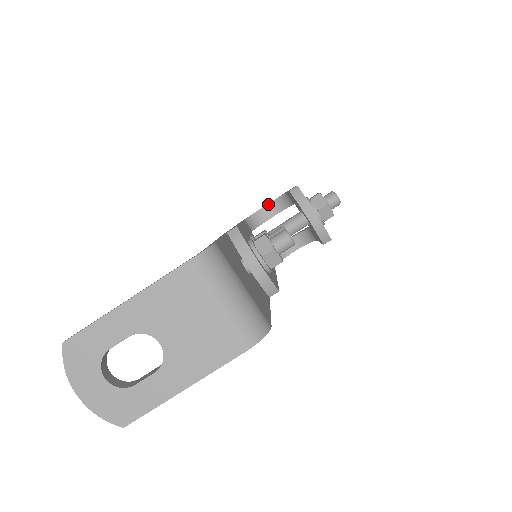
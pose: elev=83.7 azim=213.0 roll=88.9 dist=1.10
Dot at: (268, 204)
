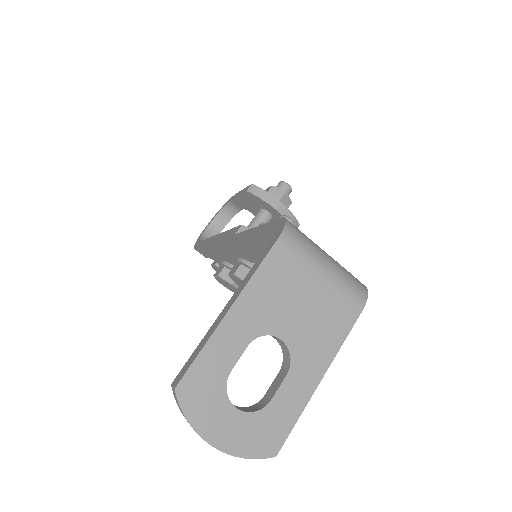
Dot at: (212, 221)
